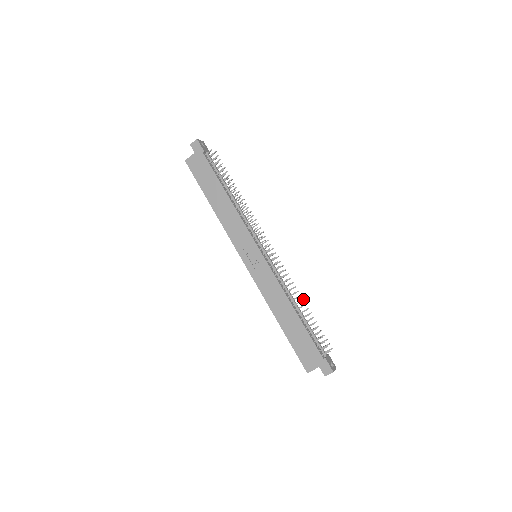
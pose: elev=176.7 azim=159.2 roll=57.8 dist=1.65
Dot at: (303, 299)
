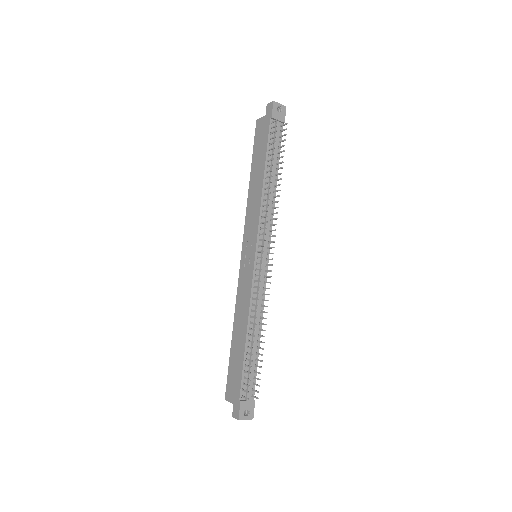
Dot at: (265, 330)
